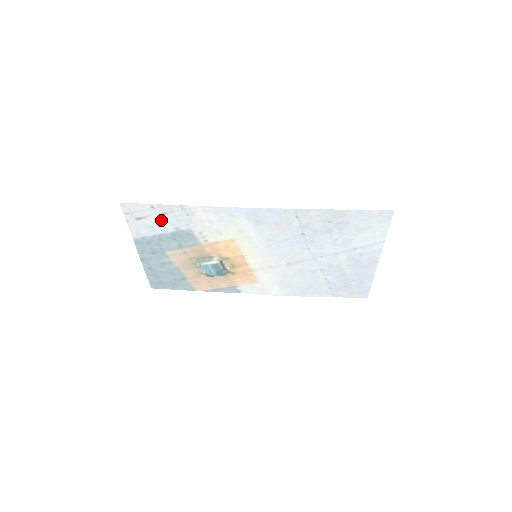
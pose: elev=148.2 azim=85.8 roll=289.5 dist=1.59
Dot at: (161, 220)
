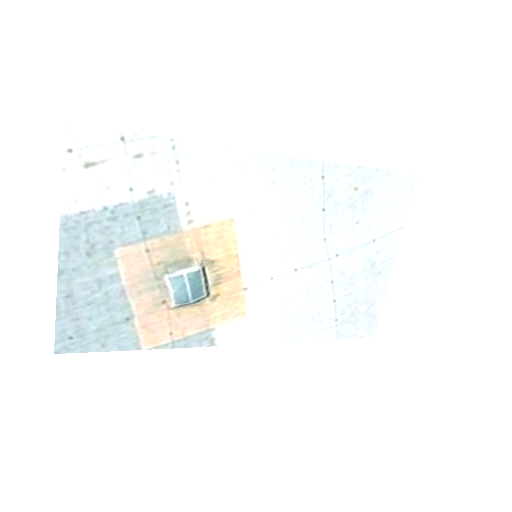
Dot at: (129, 171)
